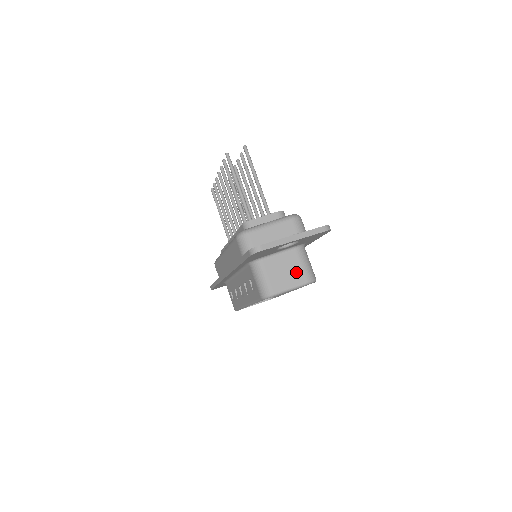
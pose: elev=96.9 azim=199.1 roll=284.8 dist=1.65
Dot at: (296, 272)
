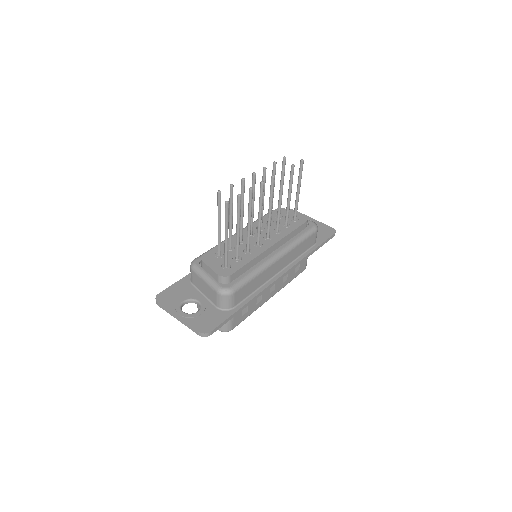
Dot at: occluded
